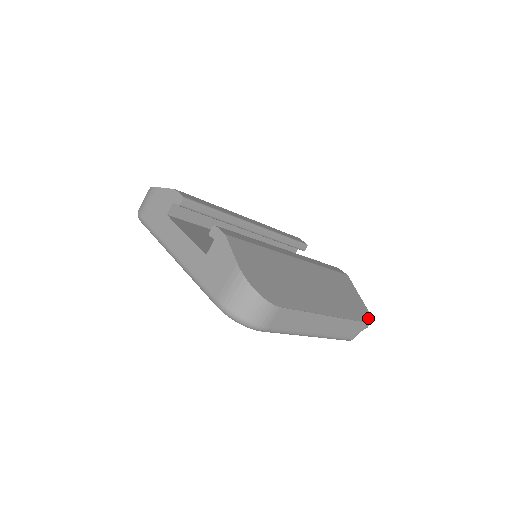
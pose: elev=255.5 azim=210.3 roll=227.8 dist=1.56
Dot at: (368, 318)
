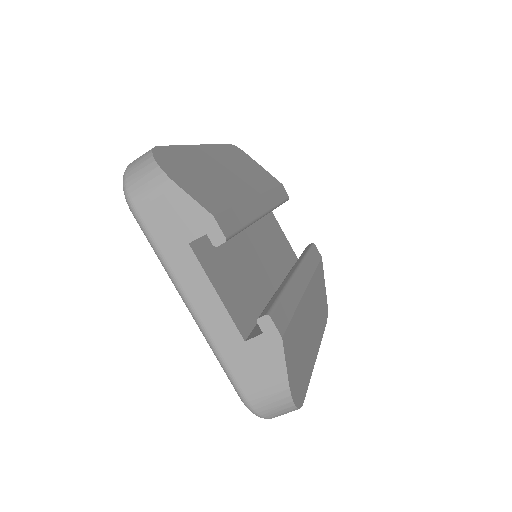
Dot at: (327, 313)
